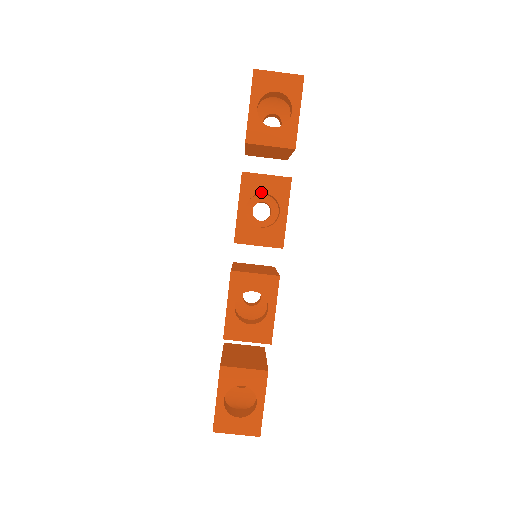
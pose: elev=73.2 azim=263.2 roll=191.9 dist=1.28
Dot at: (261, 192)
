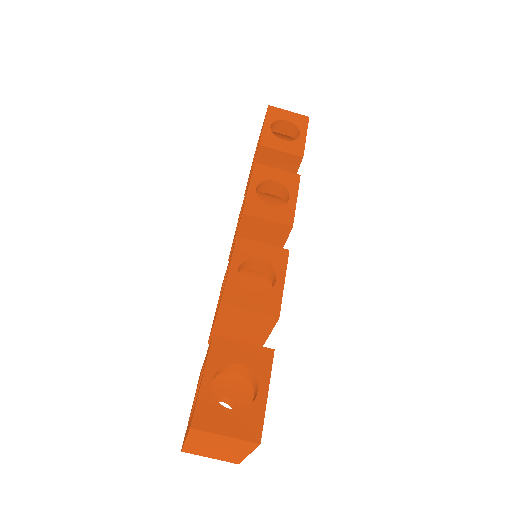
Dot at: (272, 180)
